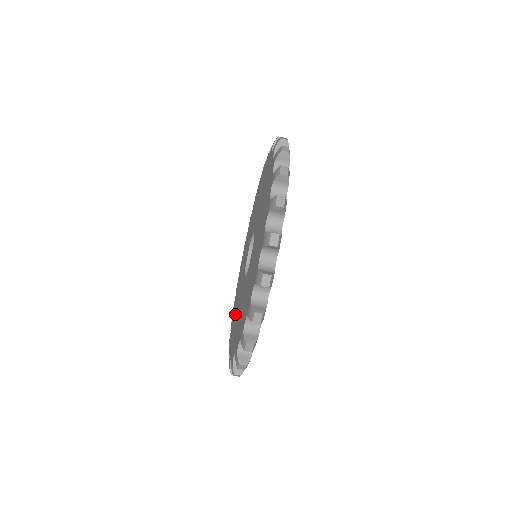
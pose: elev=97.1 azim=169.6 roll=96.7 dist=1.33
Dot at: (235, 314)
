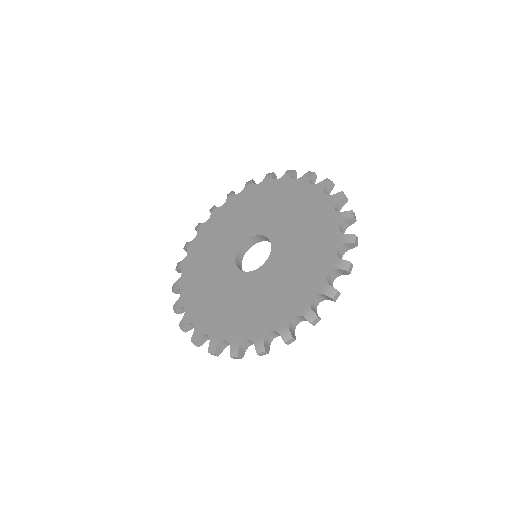
Dot at: (255, 309)
